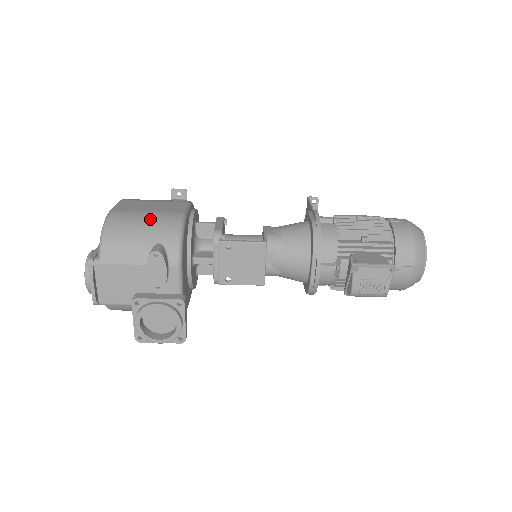
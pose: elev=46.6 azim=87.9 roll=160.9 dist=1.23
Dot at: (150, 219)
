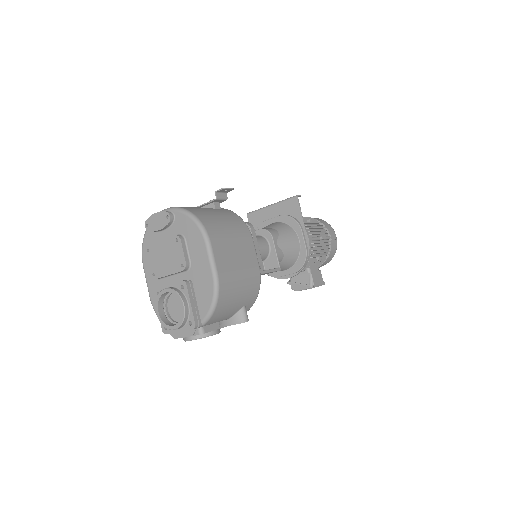
Dot at: (244, 285)
